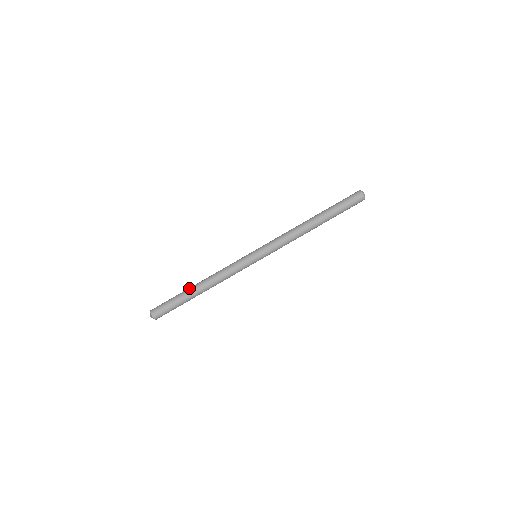
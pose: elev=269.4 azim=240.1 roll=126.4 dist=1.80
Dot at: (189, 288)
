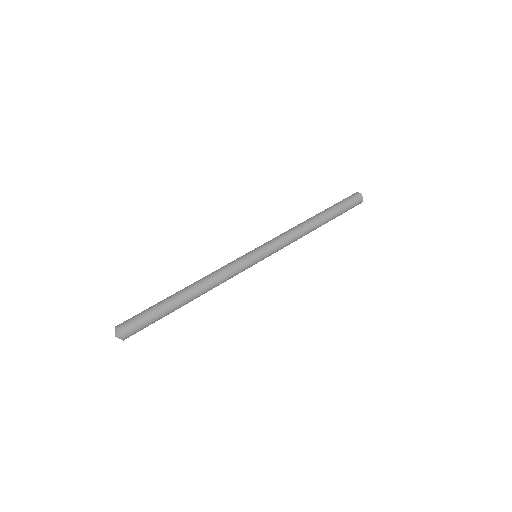
Dot at: occluded
